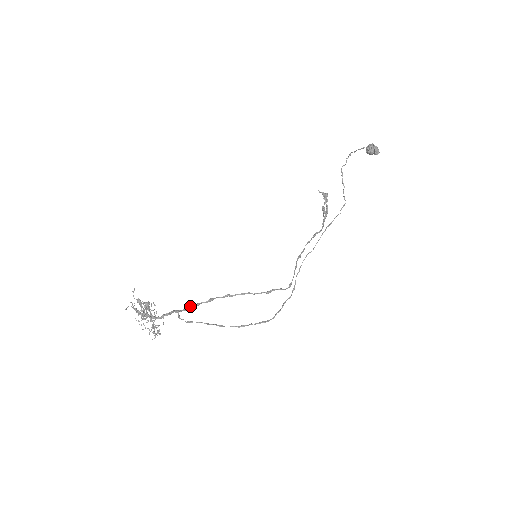
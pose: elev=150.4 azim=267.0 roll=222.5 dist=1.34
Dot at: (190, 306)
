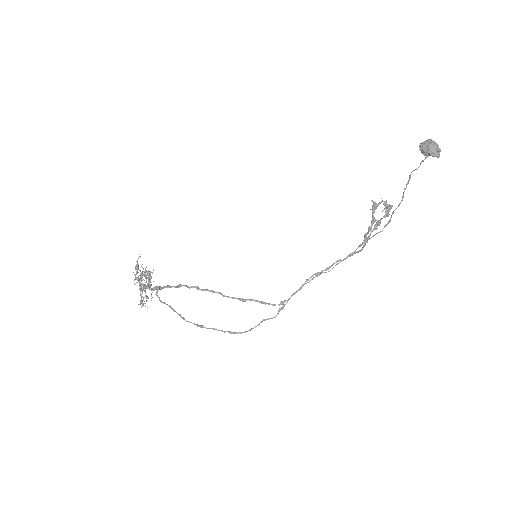
Dot at: (164, 286)
